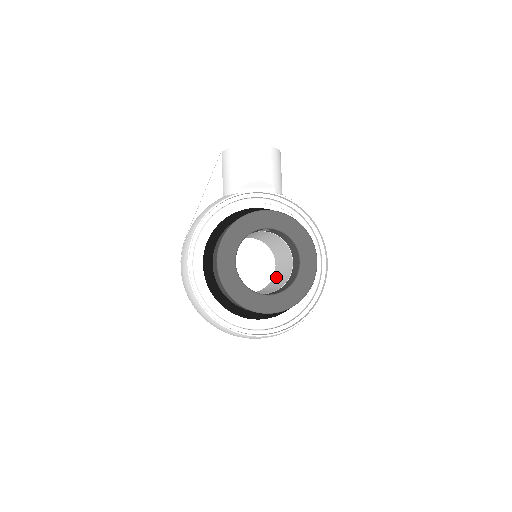
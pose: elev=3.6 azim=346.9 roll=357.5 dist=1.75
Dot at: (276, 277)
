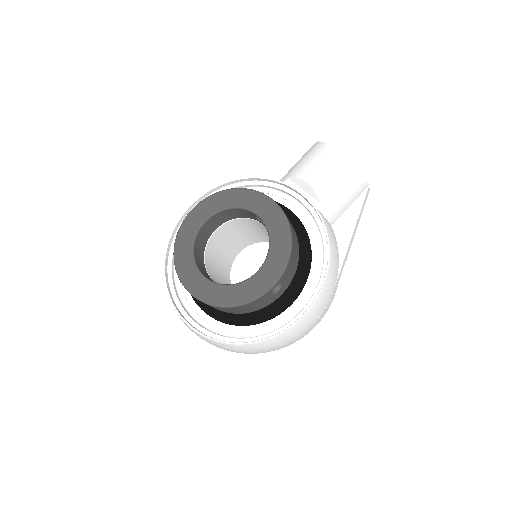
Dot at: occluded
